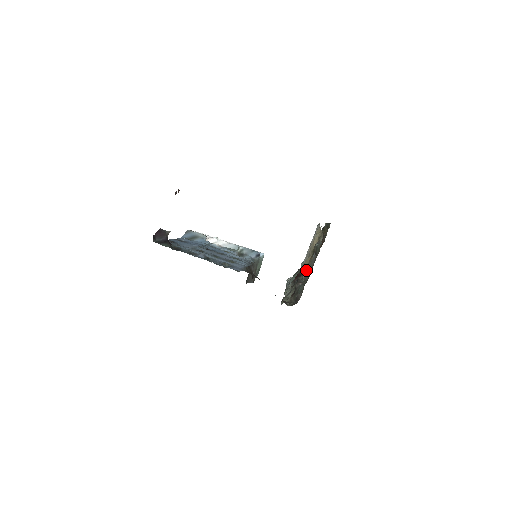
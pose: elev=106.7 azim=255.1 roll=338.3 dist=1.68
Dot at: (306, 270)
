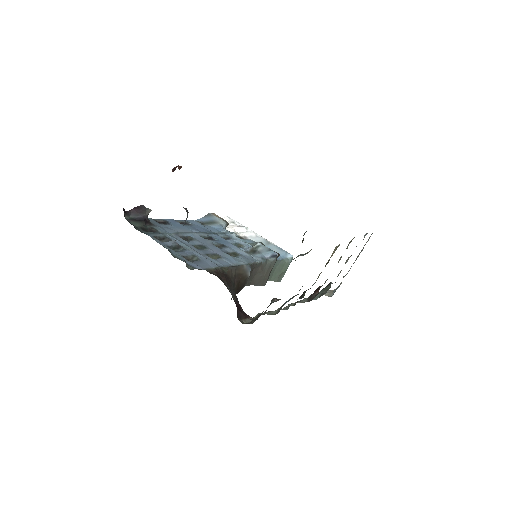
Dot at: occluded
